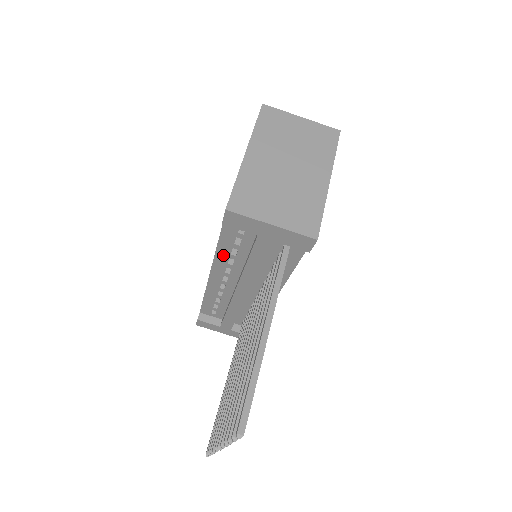
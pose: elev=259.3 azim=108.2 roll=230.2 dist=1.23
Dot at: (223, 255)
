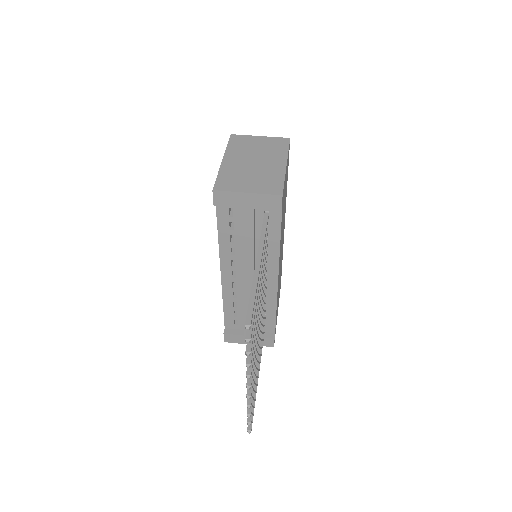
Dot at: (225, 246)
